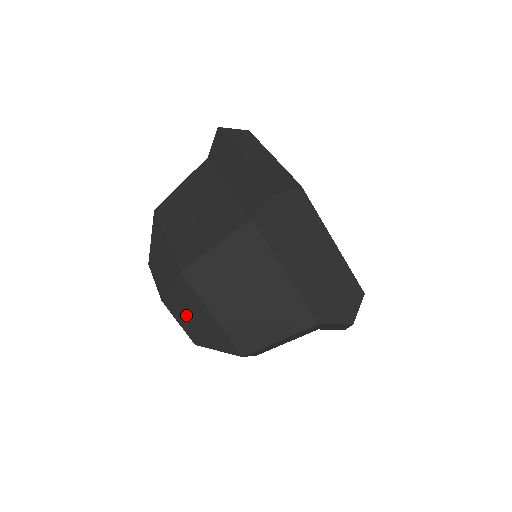
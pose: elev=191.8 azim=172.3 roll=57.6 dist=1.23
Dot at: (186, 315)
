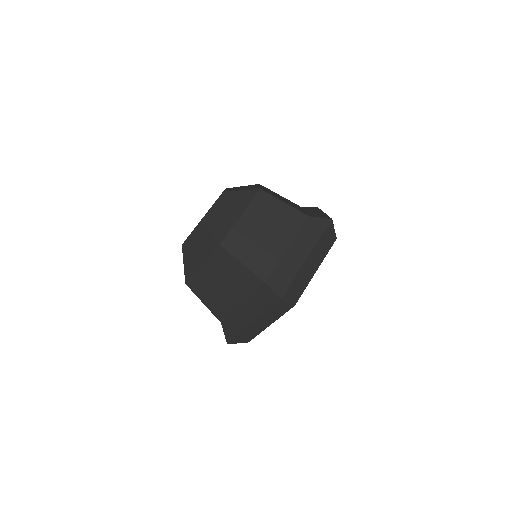
Dot at: (225, 206)
